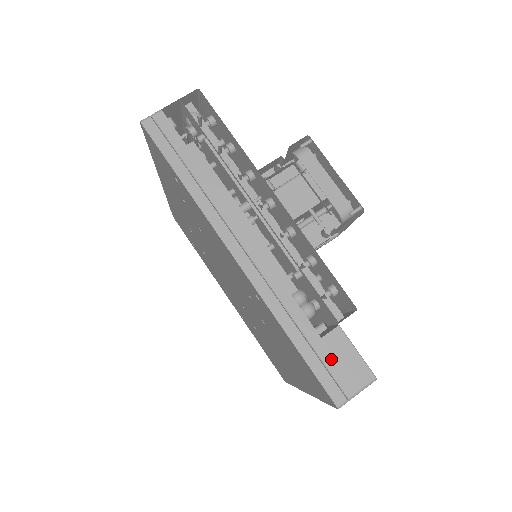
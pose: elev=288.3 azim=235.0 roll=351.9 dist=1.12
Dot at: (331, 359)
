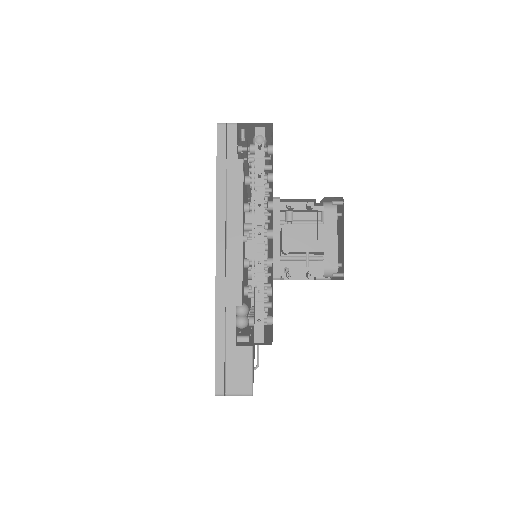
Dot at: (232, 363)
